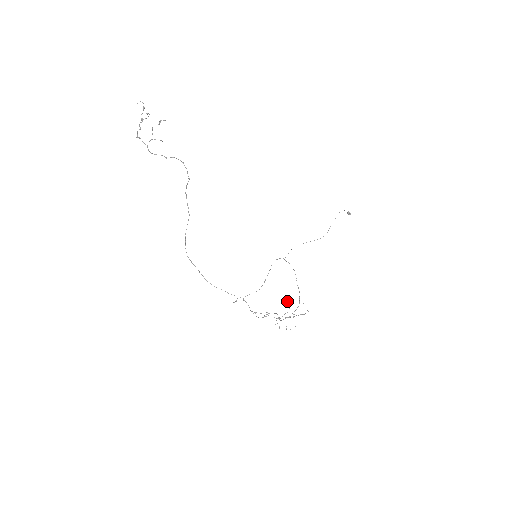
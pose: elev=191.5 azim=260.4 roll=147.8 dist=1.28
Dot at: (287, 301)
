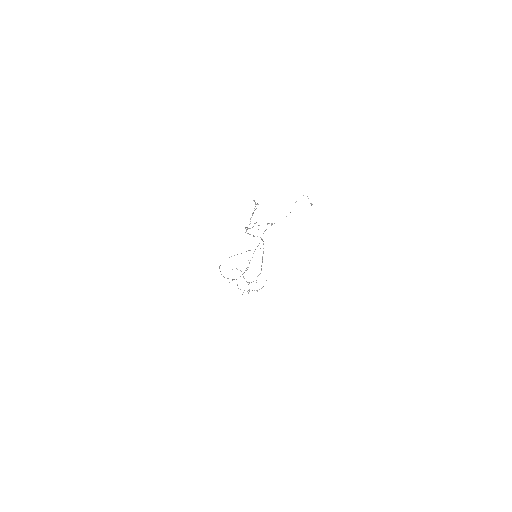
Dot at: occluded
